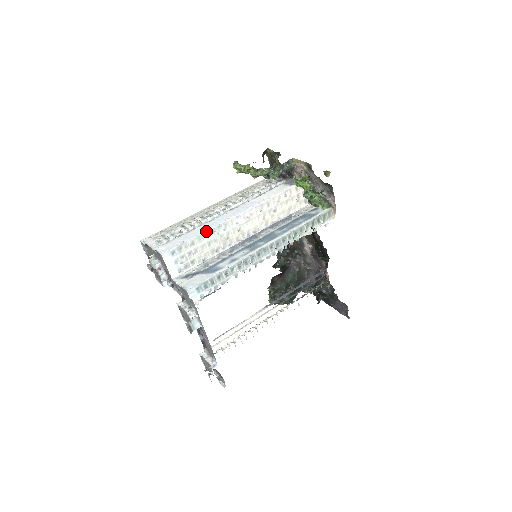
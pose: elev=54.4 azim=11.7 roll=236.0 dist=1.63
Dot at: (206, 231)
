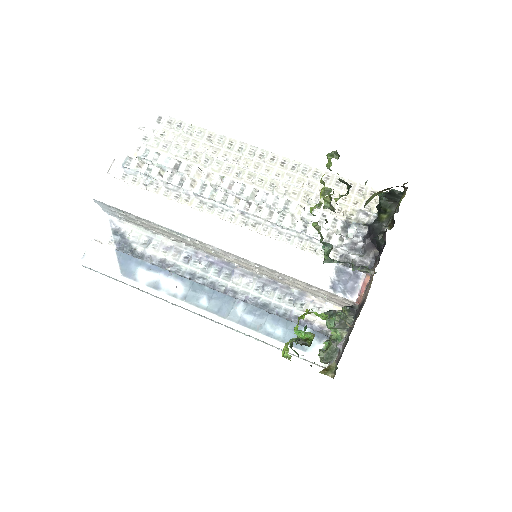
Dot at: (161, 225)
